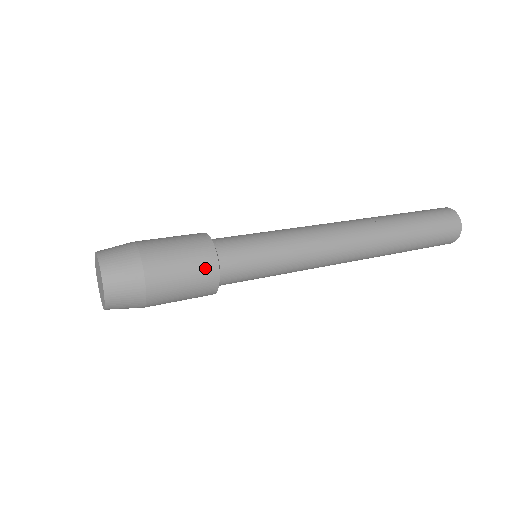
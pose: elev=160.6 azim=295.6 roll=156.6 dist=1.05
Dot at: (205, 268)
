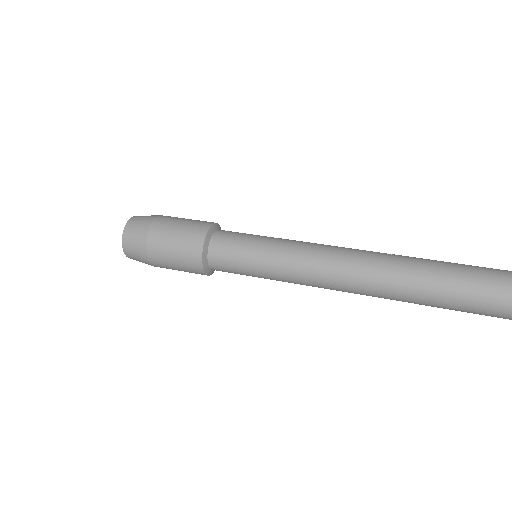
Dot at: (193, 238)
